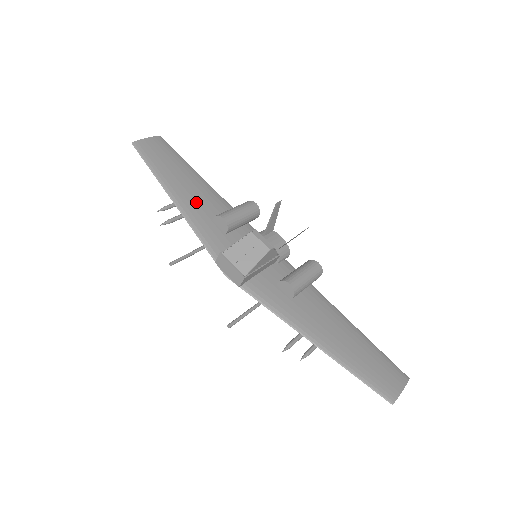
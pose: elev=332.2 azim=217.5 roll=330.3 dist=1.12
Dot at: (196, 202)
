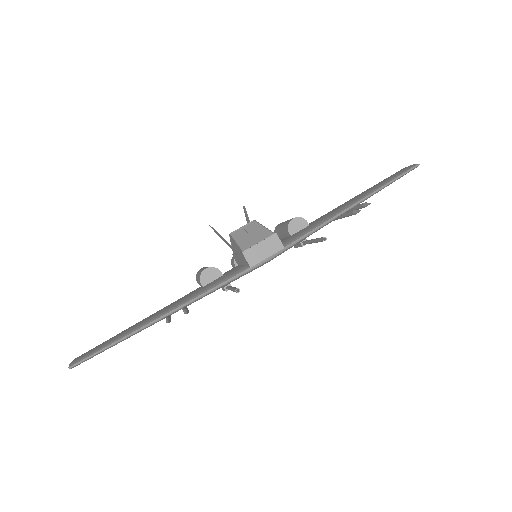
Dot at: (175, 303)
